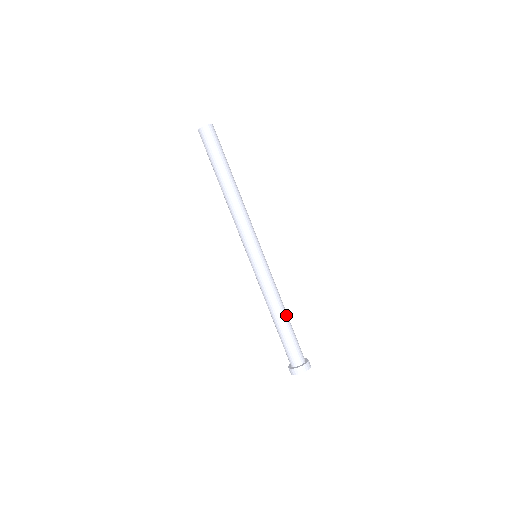
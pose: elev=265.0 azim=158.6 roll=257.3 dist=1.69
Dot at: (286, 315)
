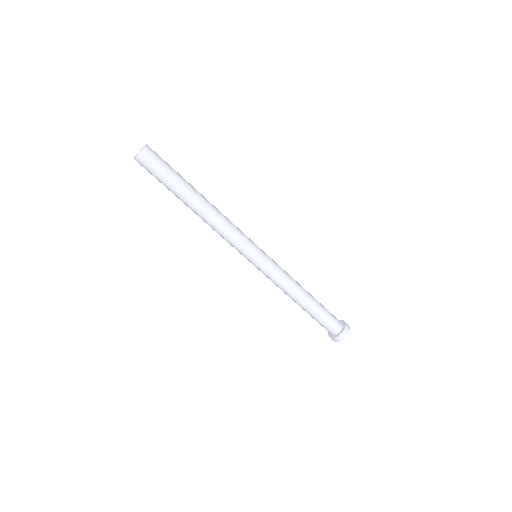
Dot at: (308, 298)
